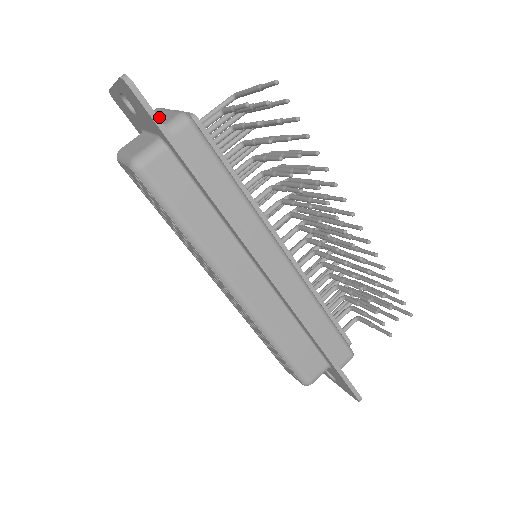
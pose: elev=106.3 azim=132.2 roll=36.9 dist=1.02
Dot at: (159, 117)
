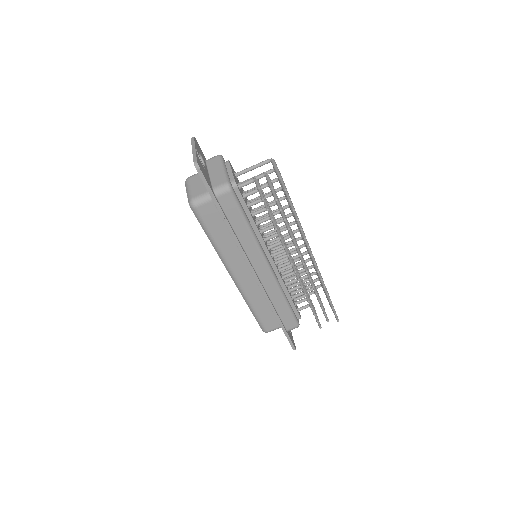
Dot at: (215, 173)
